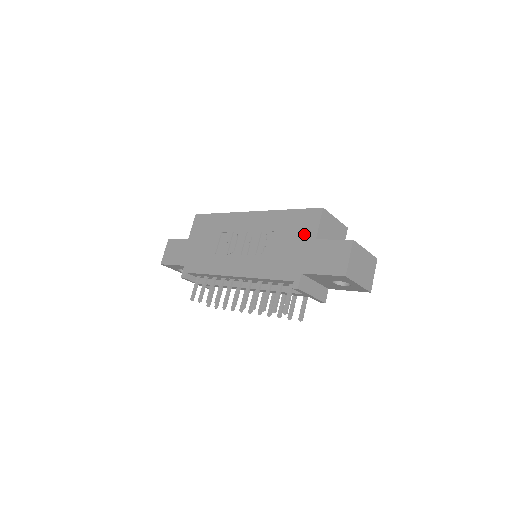
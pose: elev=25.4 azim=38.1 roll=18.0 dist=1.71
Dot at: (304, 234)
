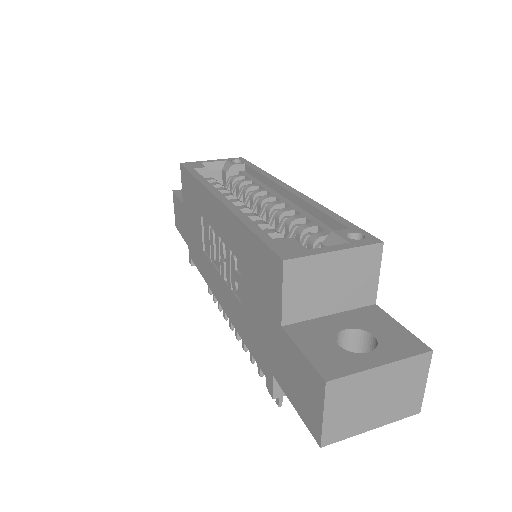
Dot at: (267, 300)
